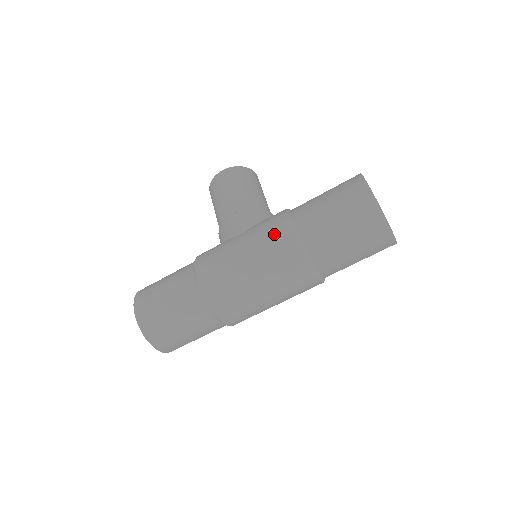
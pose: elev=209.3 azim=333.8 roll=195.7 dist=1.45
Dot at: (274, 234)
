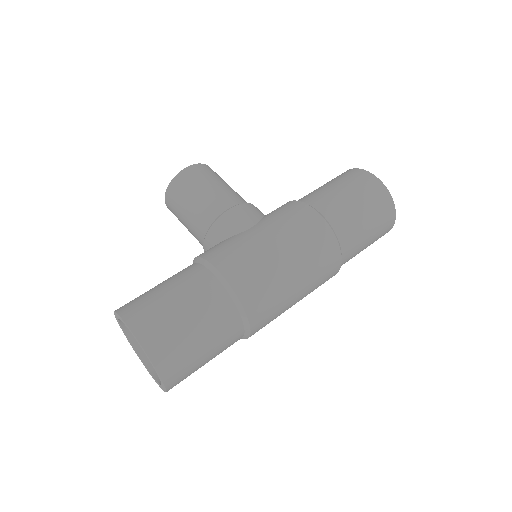
Dot at: (303, 220)
